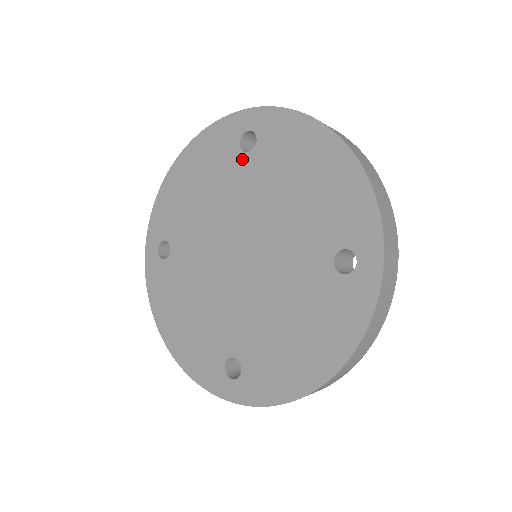
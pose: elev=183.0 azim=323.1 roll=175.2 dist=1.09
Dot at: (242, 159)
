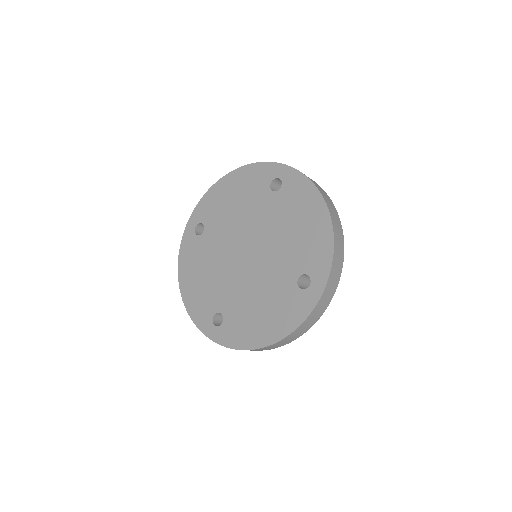
Dot at: (268, 194)
